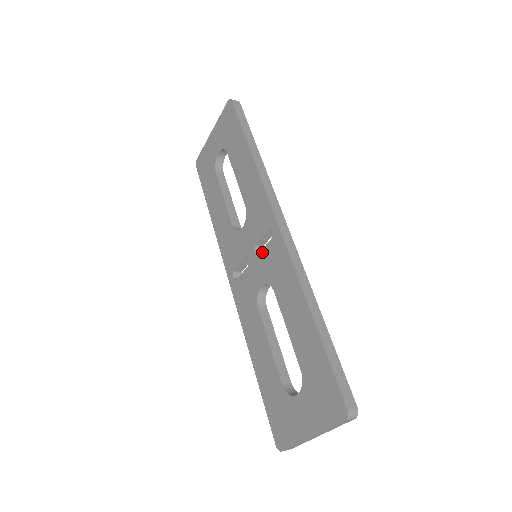
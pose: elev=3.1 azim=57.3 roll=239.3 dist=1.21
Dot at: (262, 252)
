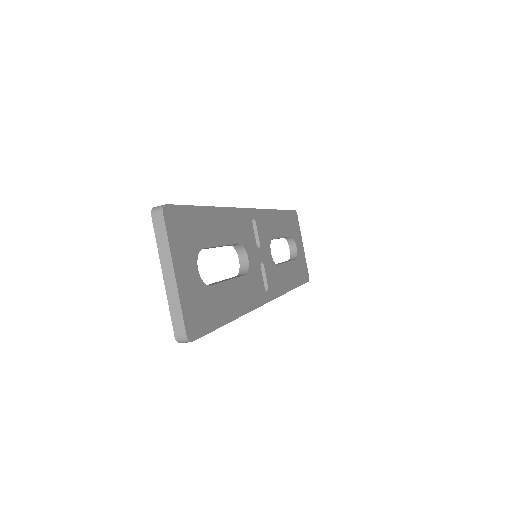
Dot at: occluded
